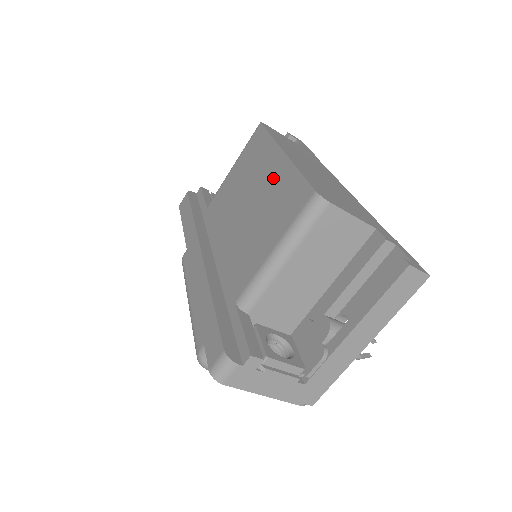
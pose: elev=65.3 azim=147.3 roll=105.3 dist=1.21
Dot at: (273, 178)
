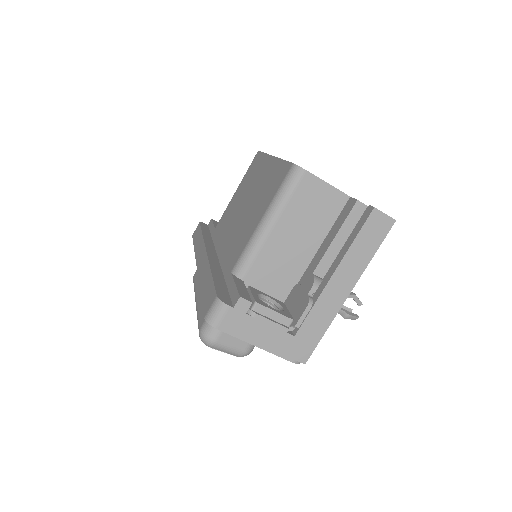
Dot at: (264, 176)
